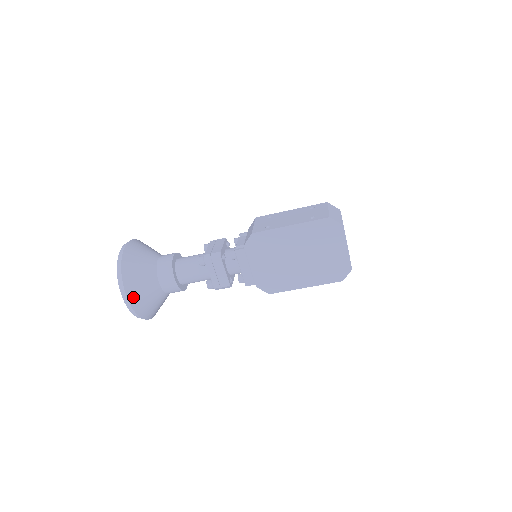
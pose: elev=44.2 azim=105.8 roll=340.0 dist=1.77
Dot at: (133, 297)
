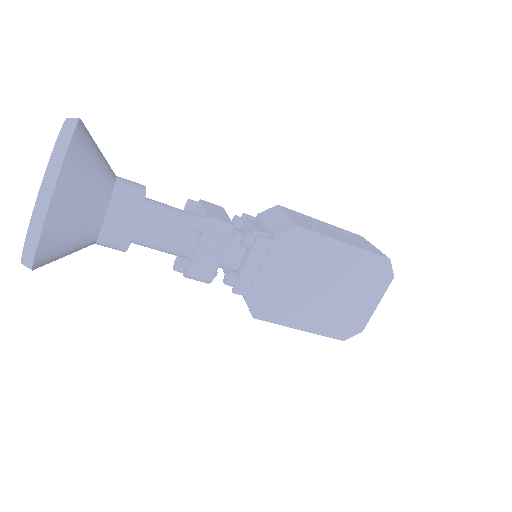
Dot at: (55, 219)
